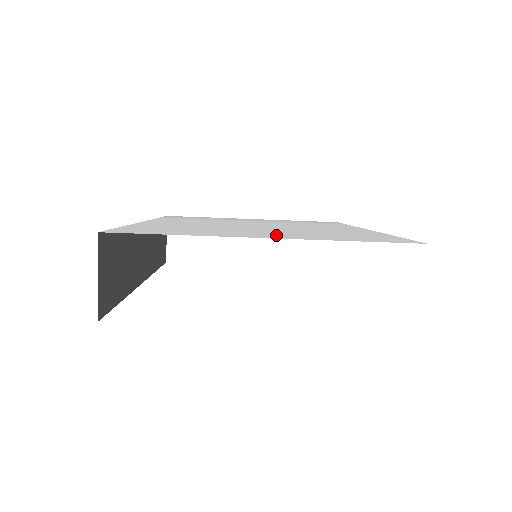
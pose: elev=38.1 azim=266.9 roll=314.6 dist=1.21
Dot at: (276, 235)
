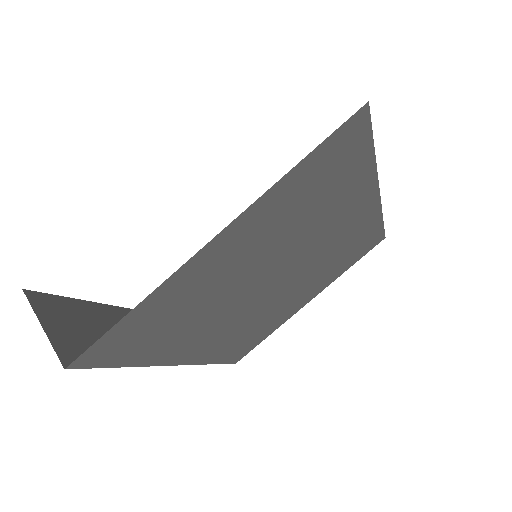
Dot at: occluded
